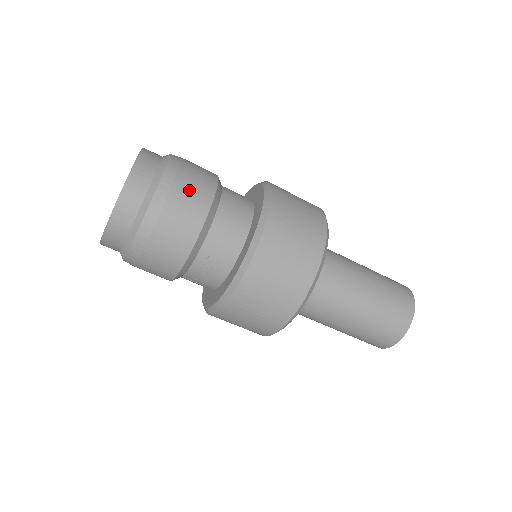
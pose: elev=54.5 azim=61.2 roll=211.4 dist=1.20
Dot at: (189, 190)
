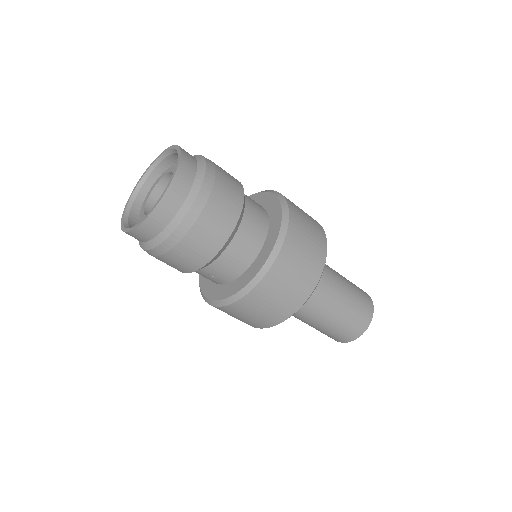
Dot at: (209, 228)
